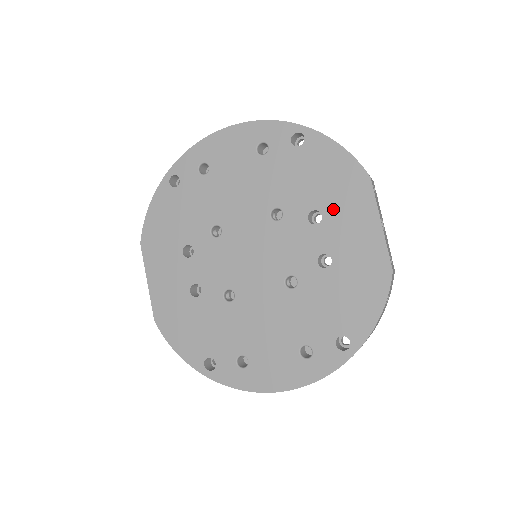
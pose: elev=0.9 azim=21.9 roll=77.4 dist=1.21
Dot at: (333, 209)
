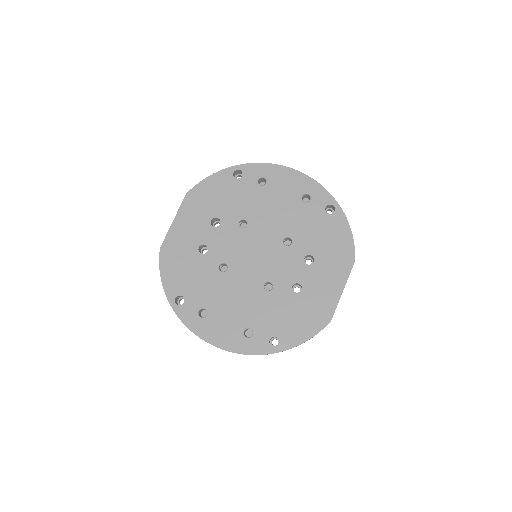
Dot at: (323, 263)
